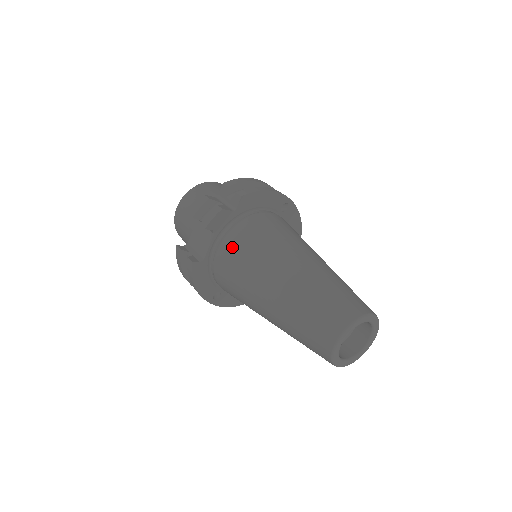
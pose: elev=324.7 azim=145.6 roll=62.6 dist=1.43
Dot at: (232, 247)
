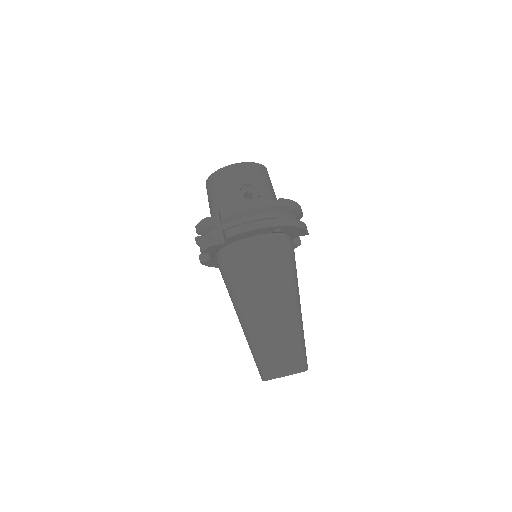
Dot at: (223, 269)
